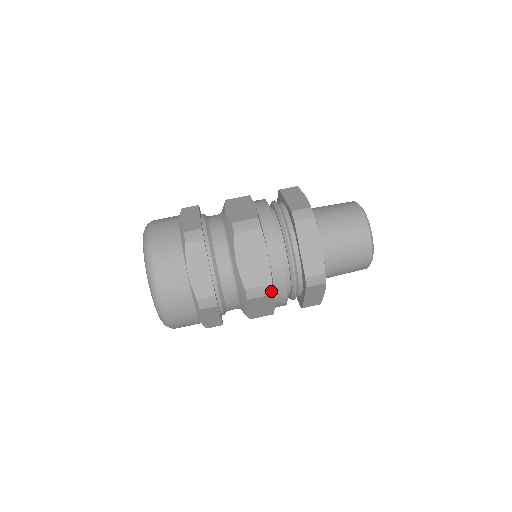
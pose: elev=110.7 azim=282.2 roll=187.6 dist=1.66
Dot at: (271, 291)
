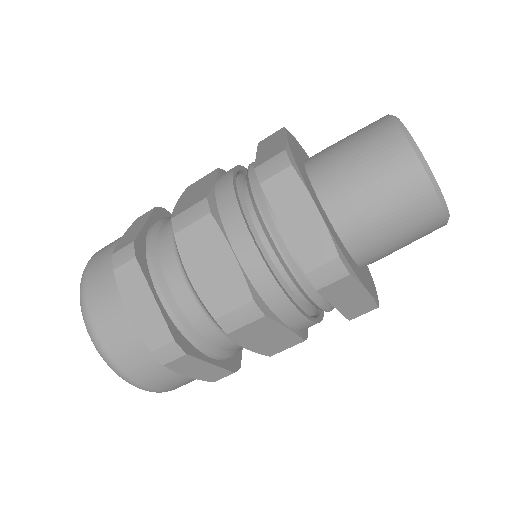
Dot at: occluded
